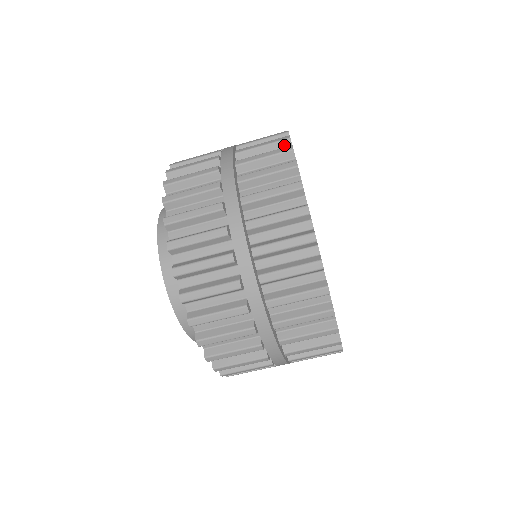
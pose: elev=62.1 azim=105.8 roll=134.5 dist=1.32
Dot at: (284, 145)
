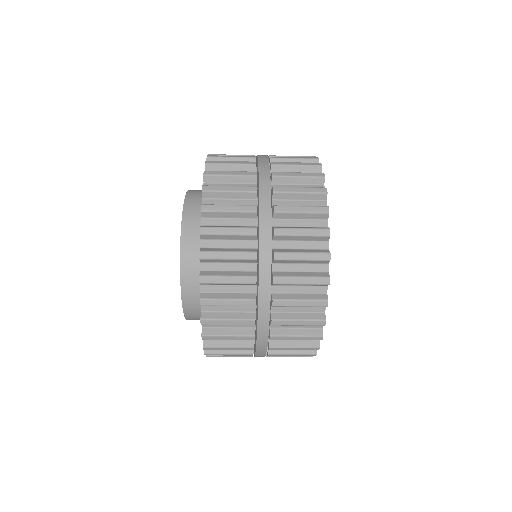
Dot at: (322, 262)
